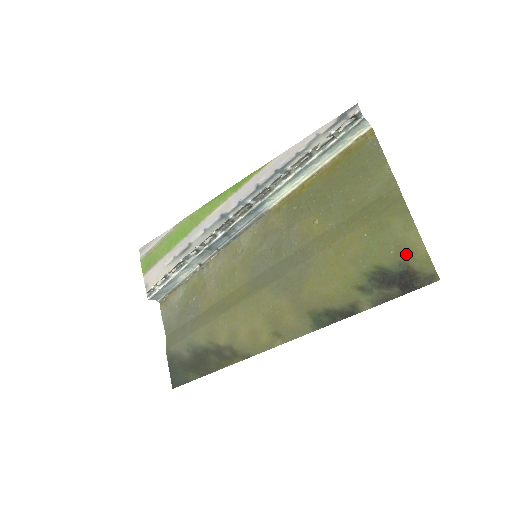
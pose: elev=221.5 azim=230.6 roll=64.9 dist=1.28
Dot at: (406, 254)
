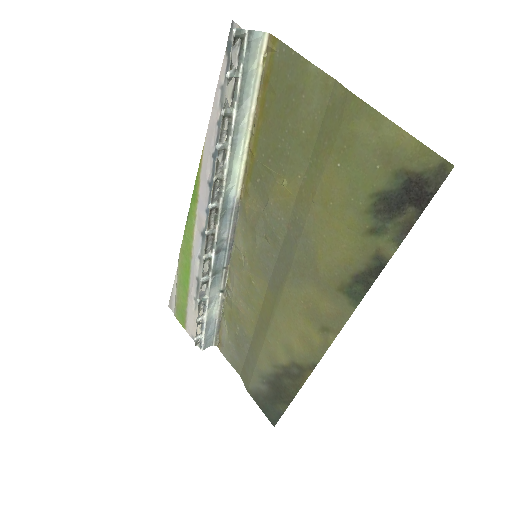
Dot at: (395, 159)
